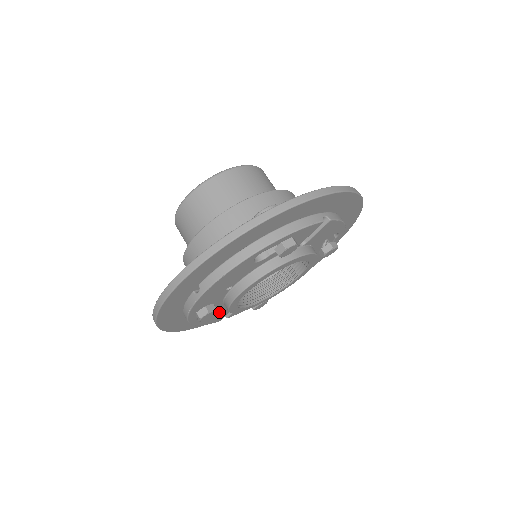
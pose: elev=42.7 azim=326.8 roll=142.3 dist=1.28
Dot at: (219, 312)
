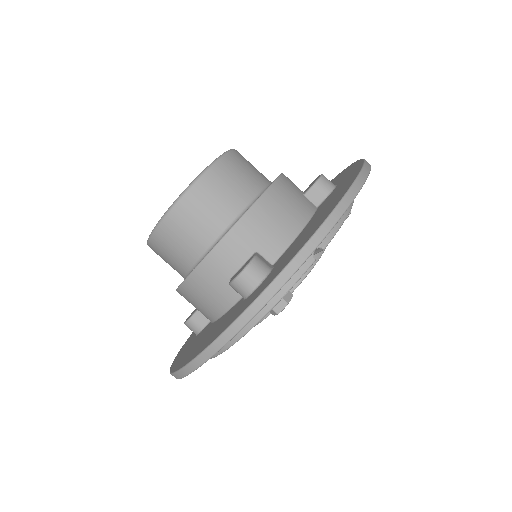
Dot at: occluded
